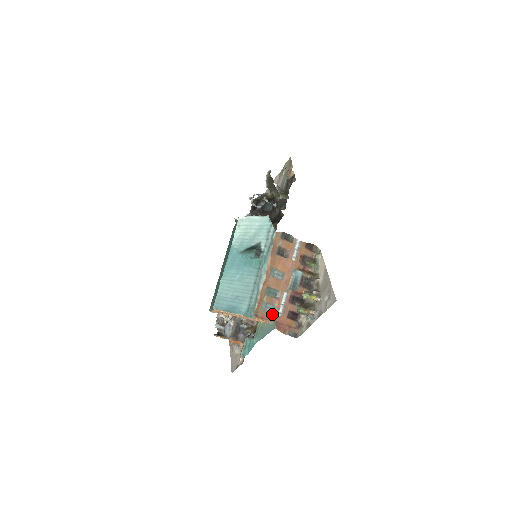
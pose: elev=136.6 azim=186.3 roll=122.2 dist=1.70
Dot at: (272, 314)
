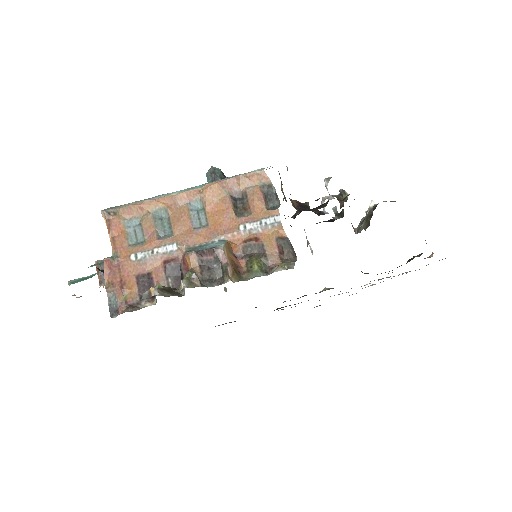
Dot at: (127, 243)
